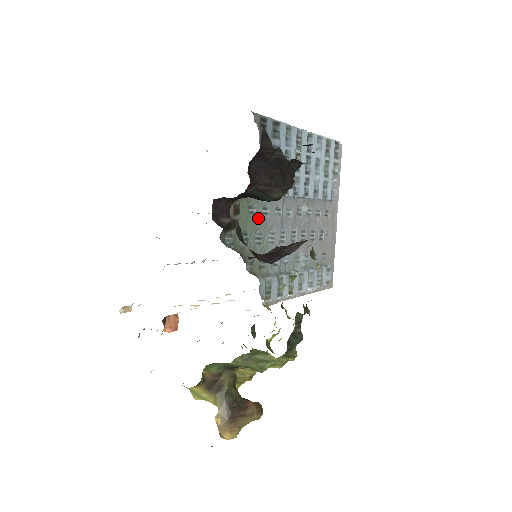
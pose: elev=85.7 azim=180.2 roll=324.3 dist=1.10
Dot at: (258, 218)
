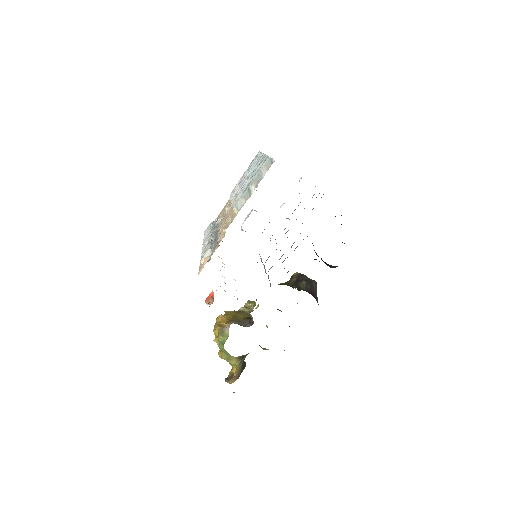
Dot at: occluded
